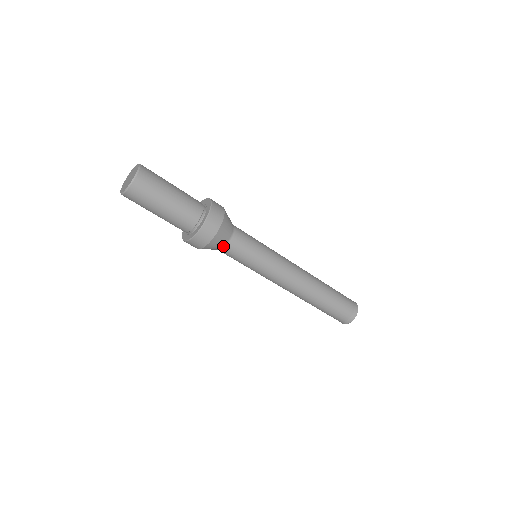
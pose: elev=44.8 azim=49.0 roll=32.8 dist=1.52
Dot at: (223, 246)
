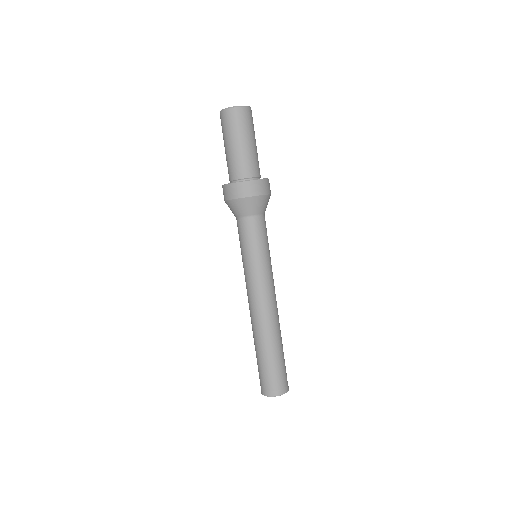
Dot at: (248, 215)
